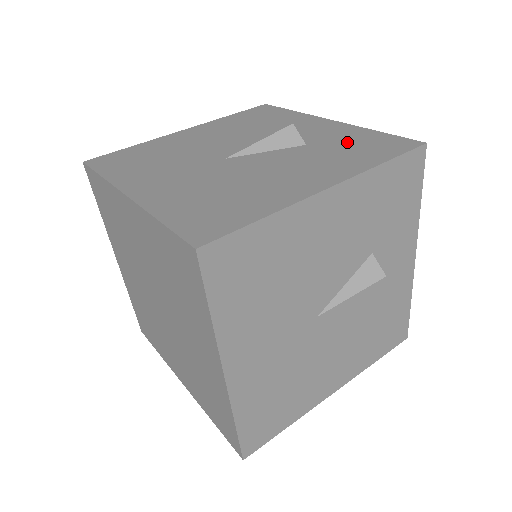
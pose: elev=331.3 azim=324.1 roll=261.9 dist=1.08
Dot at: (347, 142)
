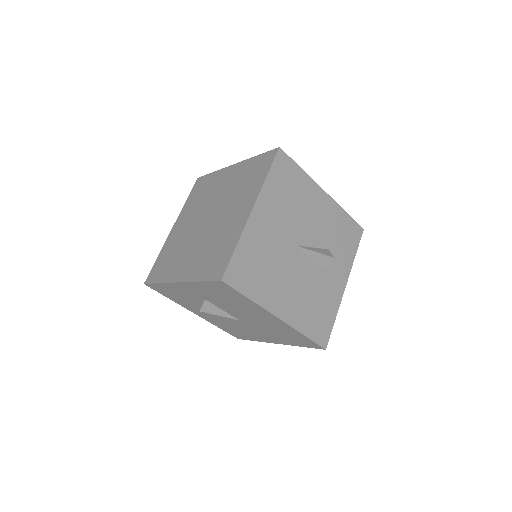
Dot at: occluded
